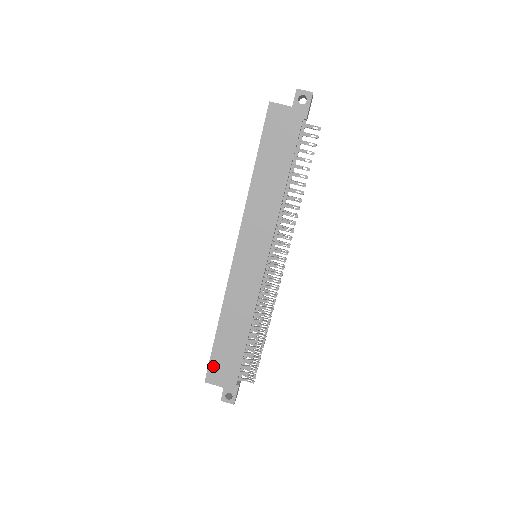
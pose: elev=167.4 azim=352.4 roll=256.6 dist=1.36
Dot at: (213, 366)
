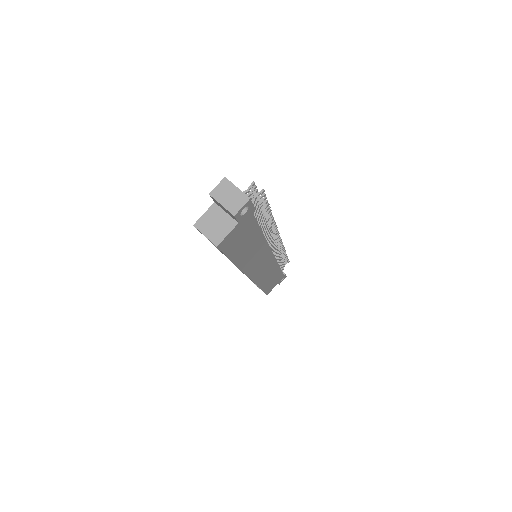
Dot at: occluded
